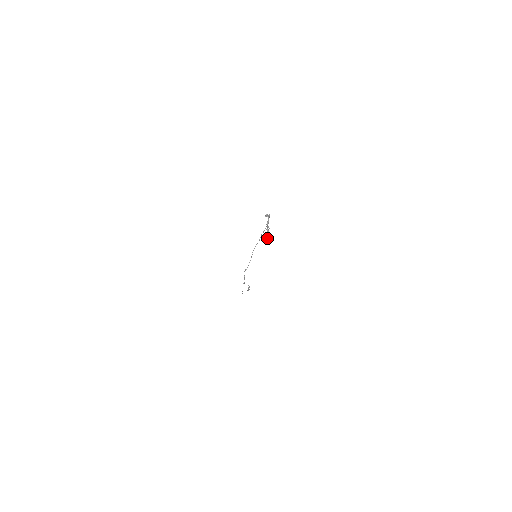
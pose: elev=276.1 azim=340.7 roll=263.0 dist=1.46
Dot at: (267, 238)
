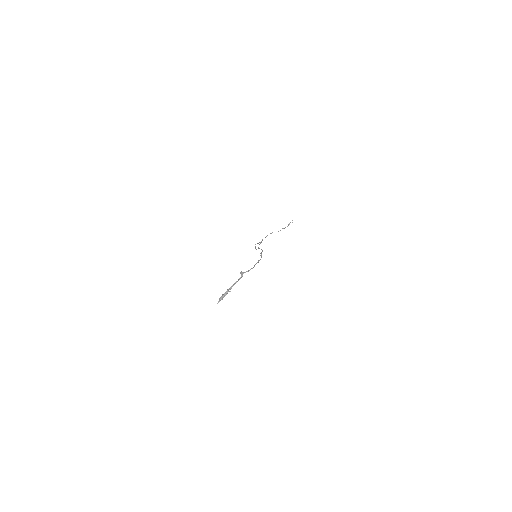
Dot at: (218, 301)
